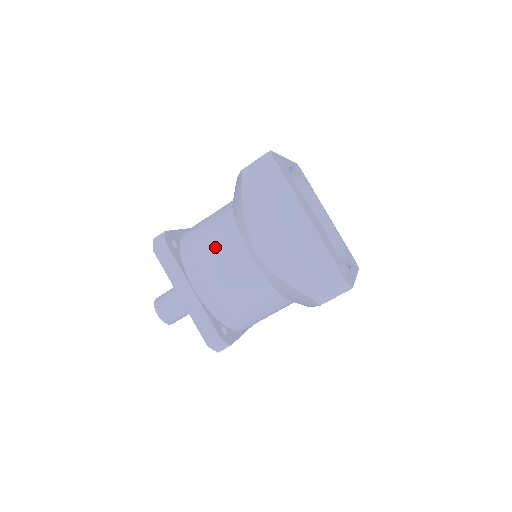
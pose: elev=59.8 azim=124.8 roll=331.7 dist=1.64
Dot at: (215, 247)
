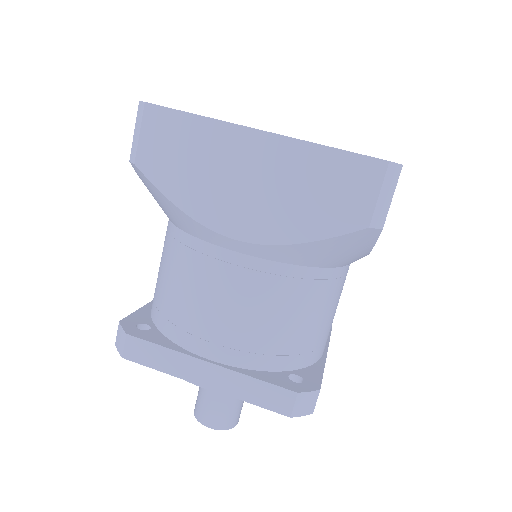
Dot at: (188, 284)
